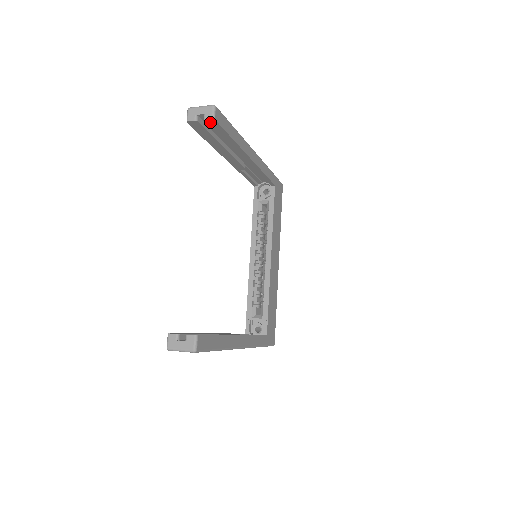
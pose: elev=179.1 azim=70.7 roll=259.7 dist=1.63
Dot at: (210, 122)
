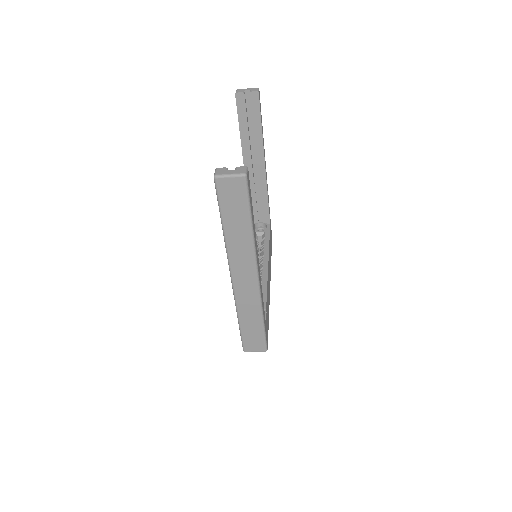
Dot at: (253, 97)
